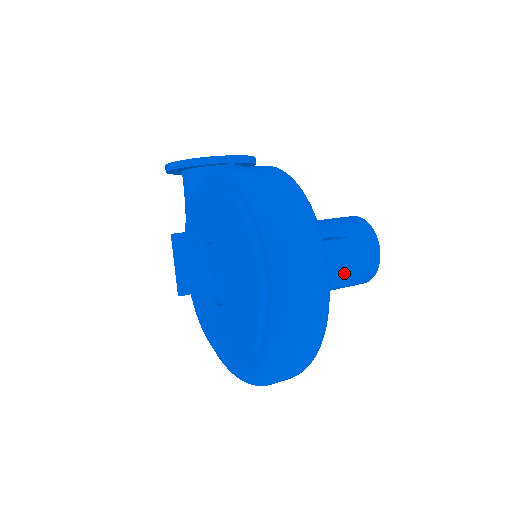
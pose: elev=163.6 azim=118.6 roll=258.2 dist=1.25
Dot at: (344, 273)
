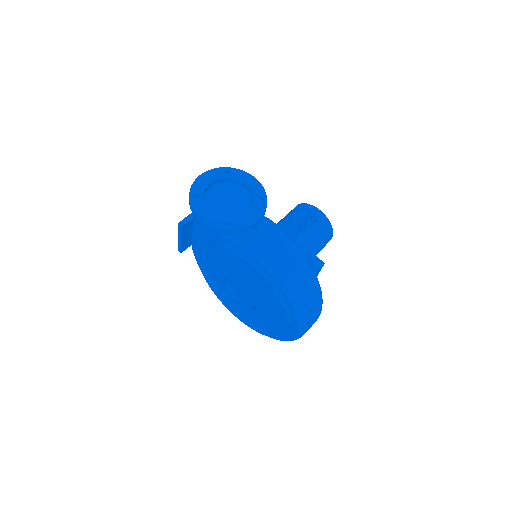
Dot at: occluded
